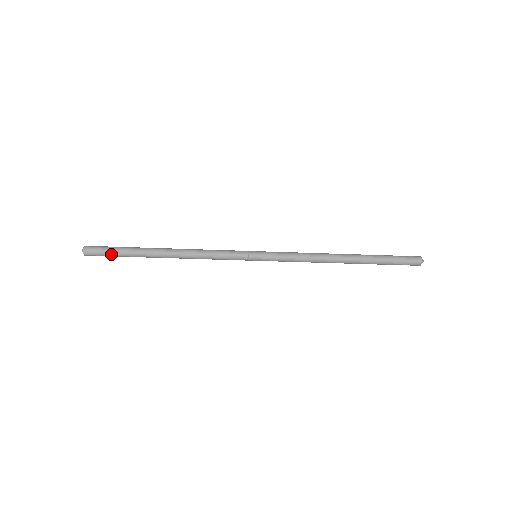
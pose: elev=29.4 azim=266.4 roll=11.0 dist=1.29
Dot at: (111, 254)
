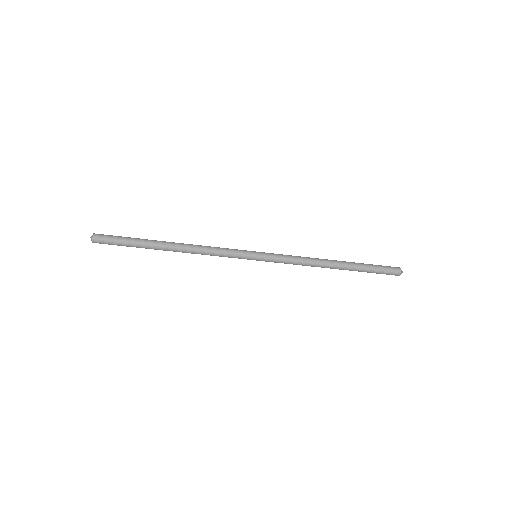
Dot at: (120, 245)
